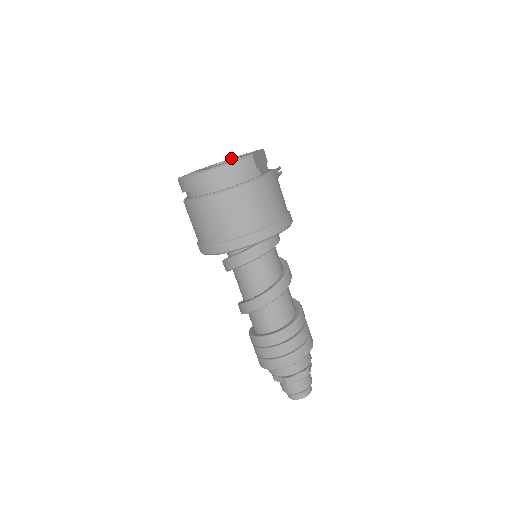
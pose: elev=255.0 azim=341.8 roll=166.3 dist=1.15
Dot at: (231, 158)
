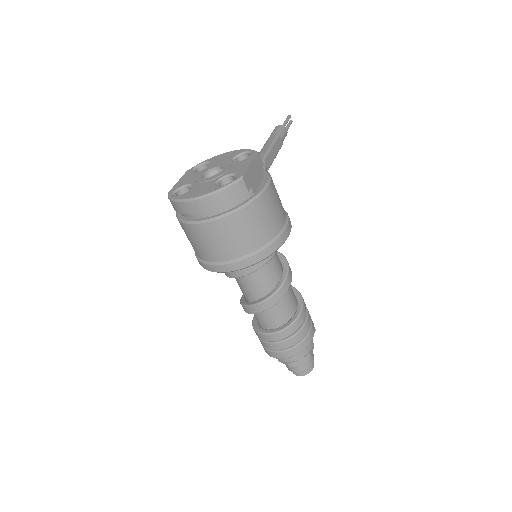
Dot at: (223, 164)
